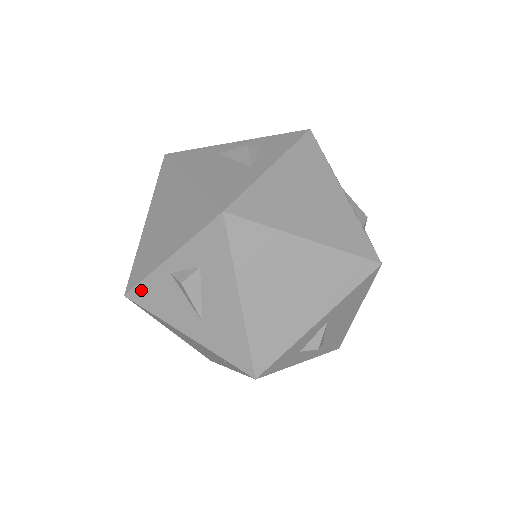
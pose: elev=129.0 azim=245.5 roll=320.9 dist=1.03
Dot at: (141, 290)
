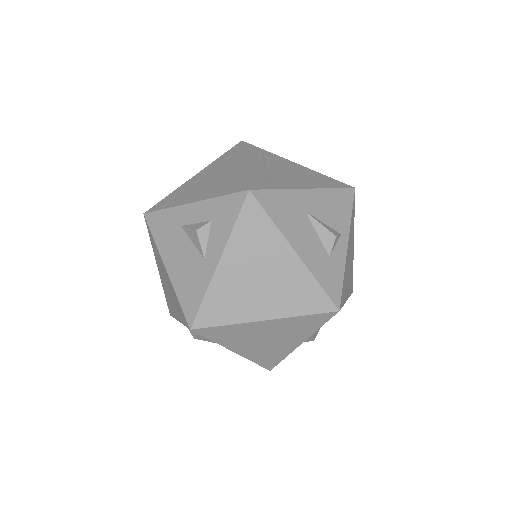
Dot at: occluded
